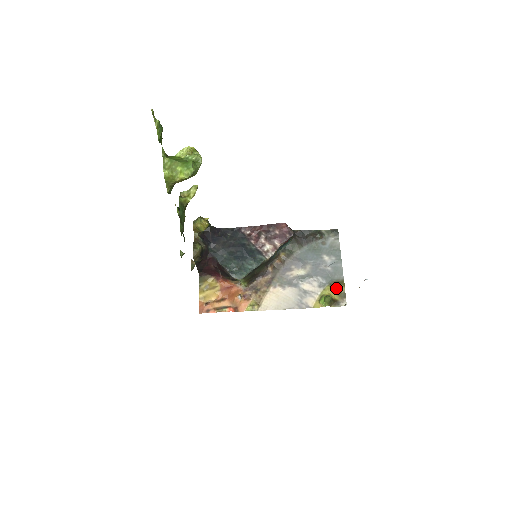
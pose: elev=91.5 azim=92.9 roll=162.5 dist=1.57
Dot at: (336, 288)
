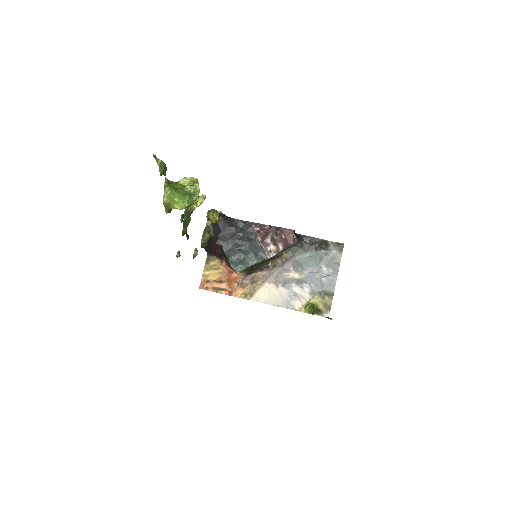
Dot at: (324, 299)
